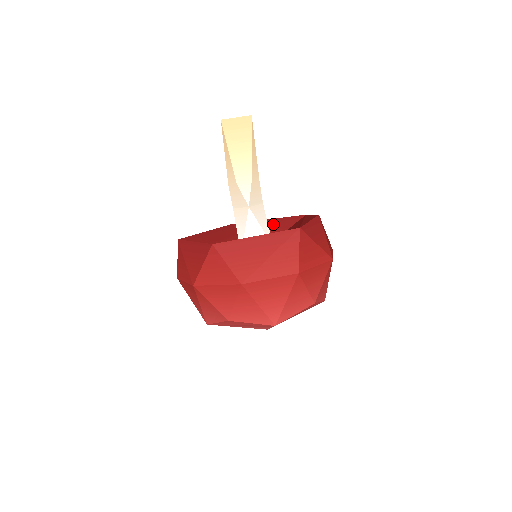
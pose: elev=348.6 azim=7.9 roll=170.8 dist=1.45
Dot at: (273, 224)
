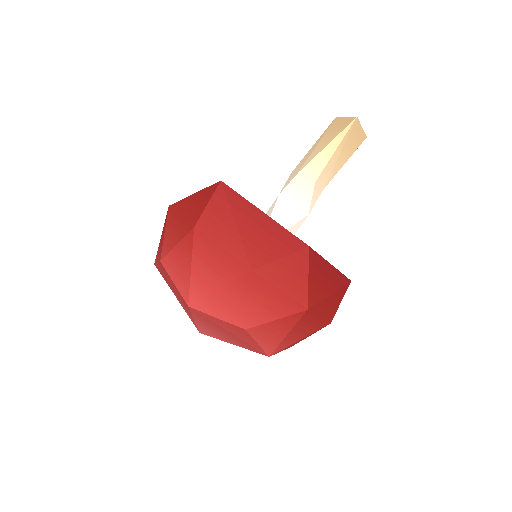
Dot at: occluded
